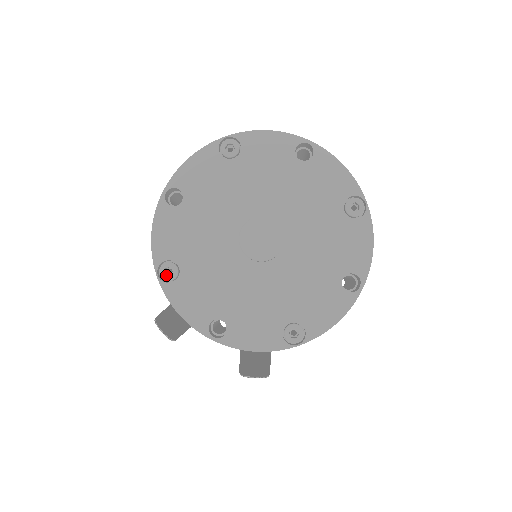
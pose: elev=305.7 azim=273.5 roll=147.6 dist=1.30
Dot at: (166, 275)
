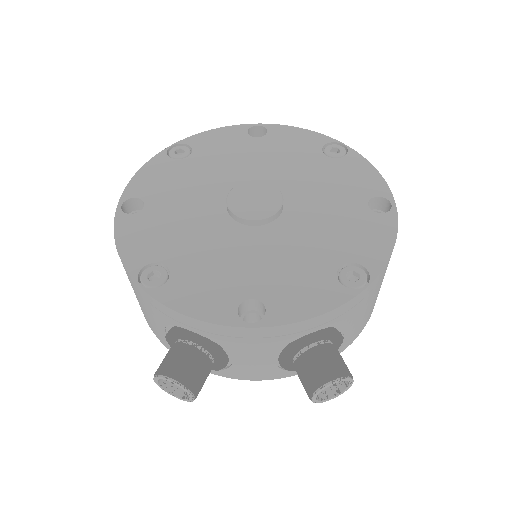
Dot at: (152, 281)
